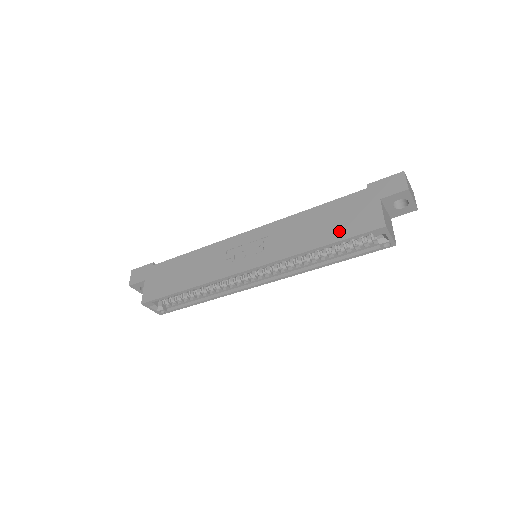
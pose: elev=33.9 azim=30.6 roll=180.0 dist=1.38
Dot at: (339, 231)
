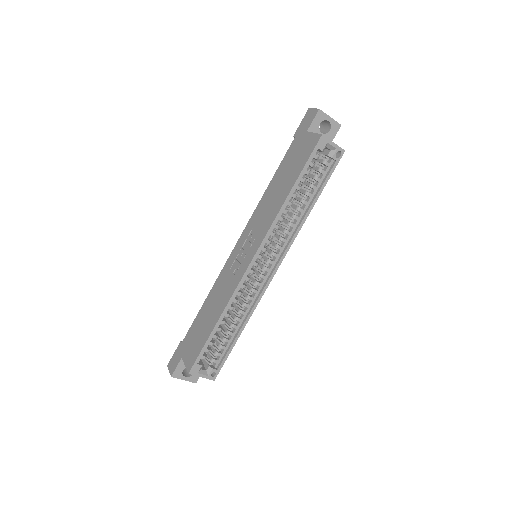
Dot at: (296, 170)
